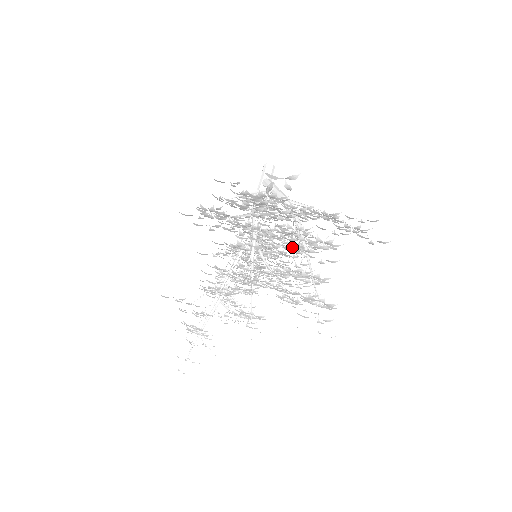
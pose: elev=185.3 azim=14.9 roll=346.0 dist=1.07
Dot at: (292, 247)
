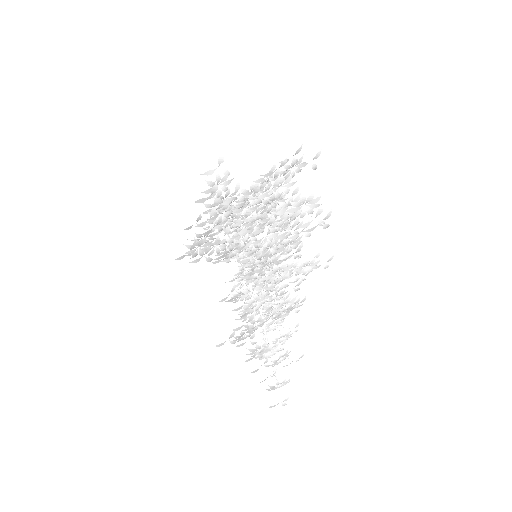
Dot at: occluded
